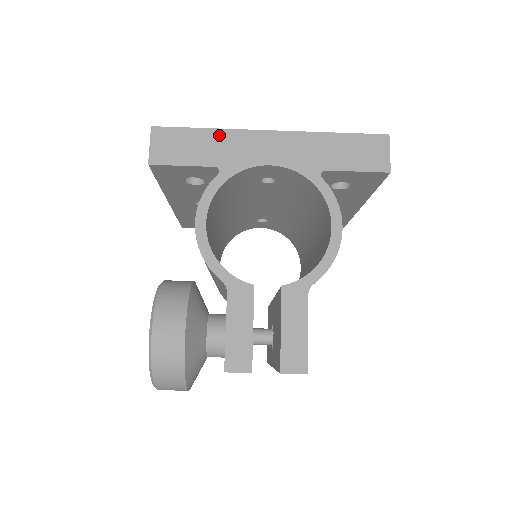
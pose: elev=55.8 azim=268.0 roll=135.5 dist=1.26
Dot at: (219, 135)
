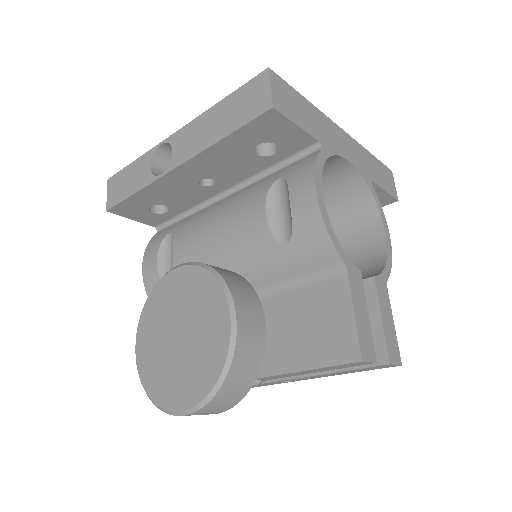
Dot at: (315, 112)
